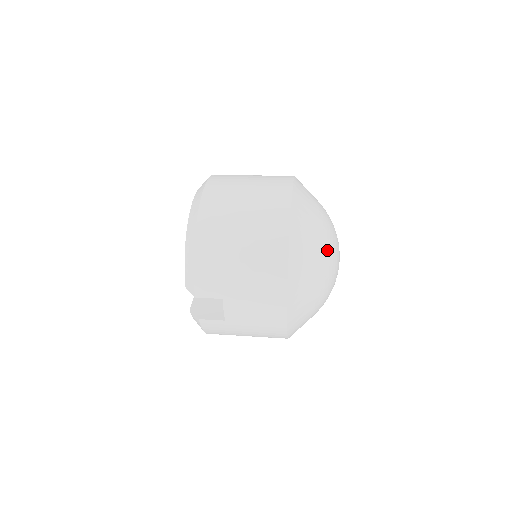
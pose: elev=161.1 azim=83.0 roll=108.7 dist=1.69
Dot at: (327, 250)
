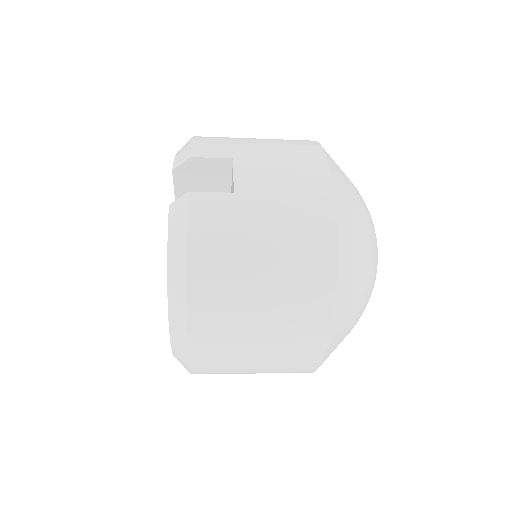
Dot at: occluded
